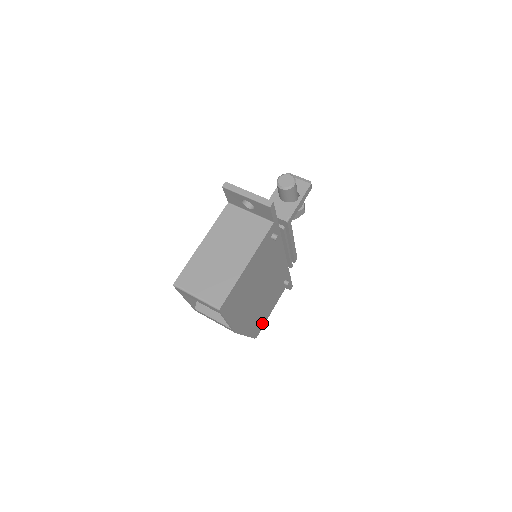
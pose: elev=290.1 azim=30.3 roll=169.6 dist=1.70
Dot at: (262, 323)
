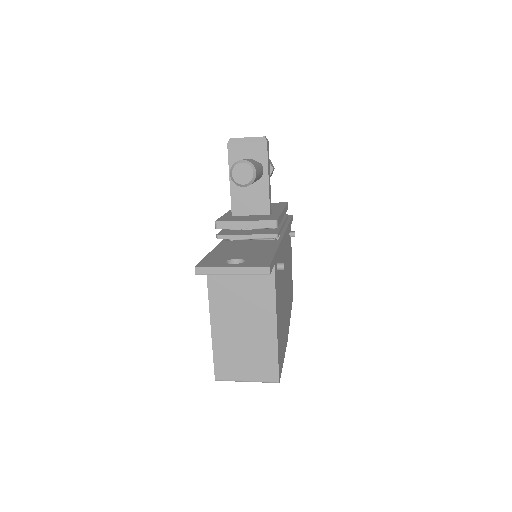
Dot at: (291, 284)
